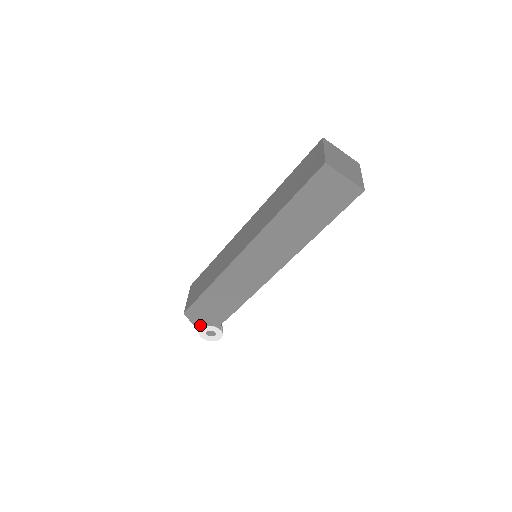
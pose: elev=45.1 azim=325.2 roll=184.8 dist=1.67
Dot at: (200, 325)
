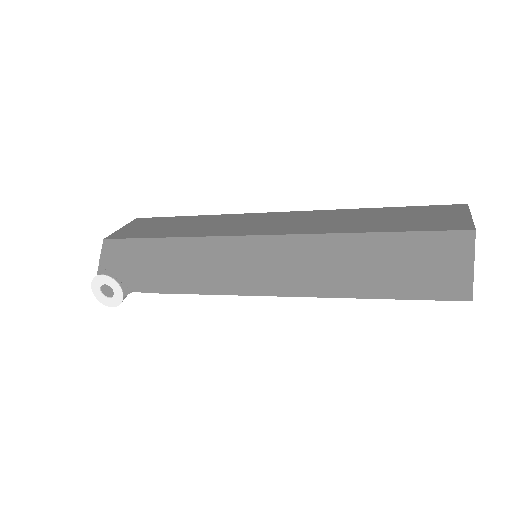
Dot at: (106, 270)
